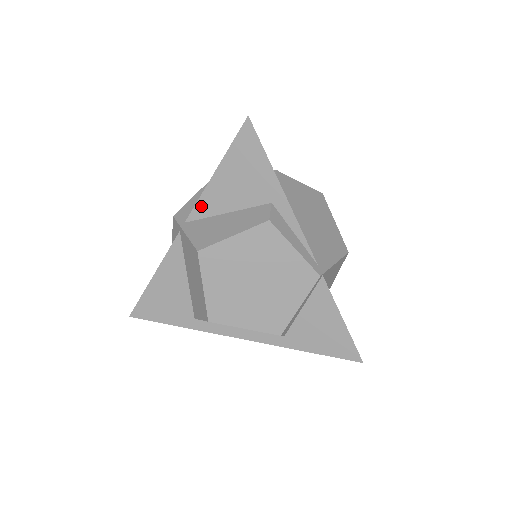
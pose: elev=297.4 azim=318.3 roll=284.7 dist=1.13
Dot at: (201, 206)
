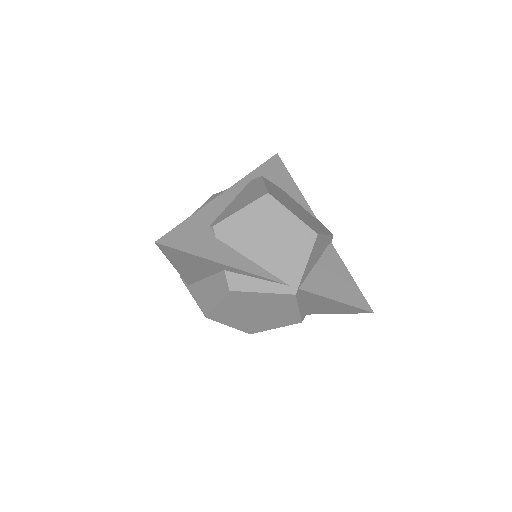
Dot at: (187, 279)
